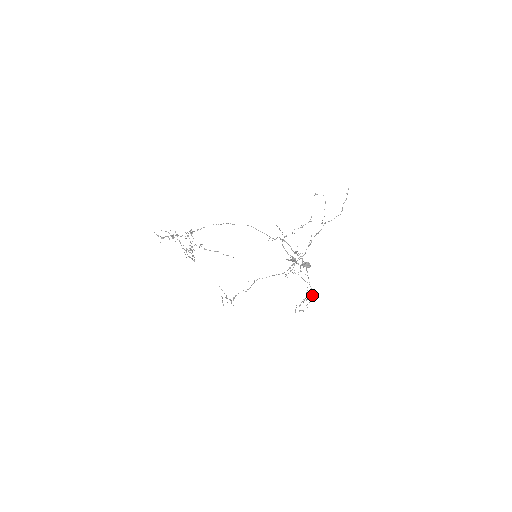
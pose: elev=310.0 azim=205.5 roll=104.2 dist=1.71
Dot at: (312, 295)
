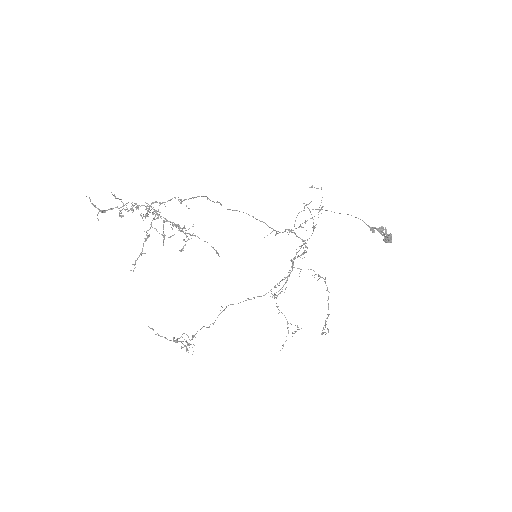
Dot at: (288, 330)
